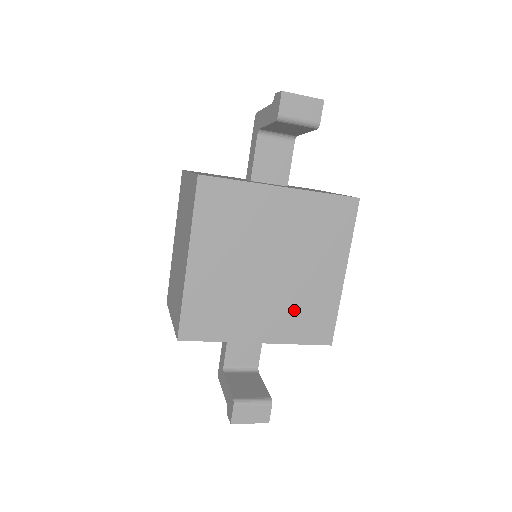
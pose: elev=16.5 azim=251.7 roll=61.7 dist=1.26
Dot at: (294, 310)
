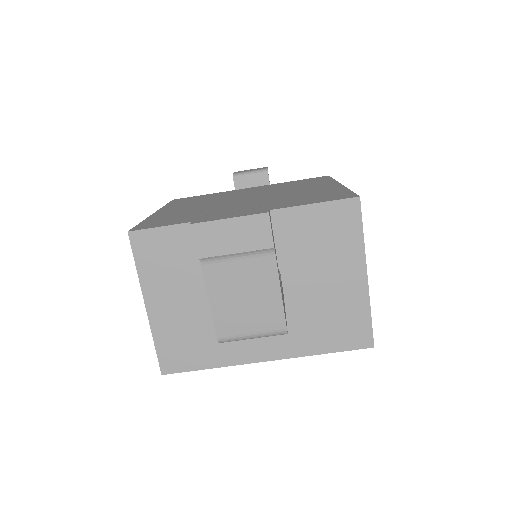
Dot at: (285, 200)
